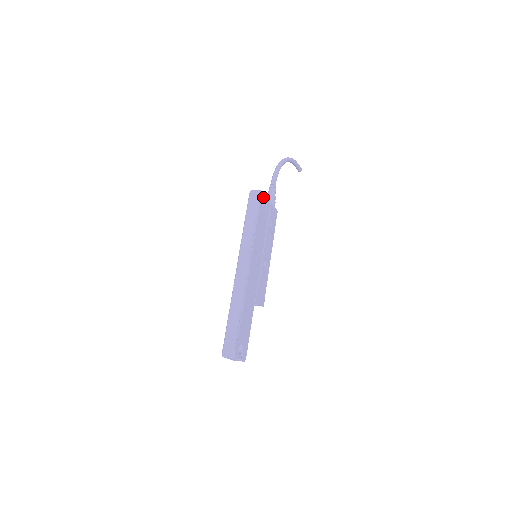
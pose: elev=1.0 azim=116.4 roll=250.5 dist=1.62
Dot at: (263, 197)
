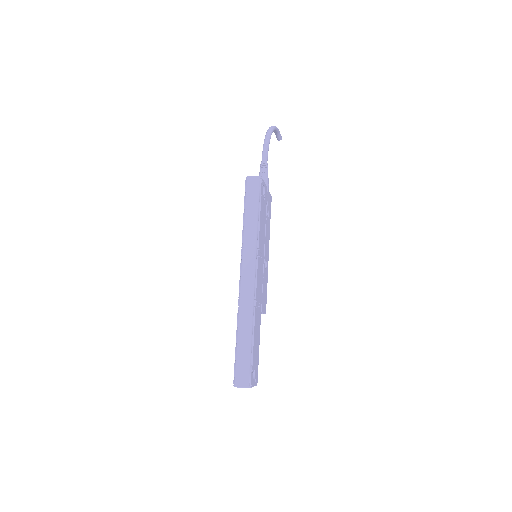
Dot at: (263, 184)
